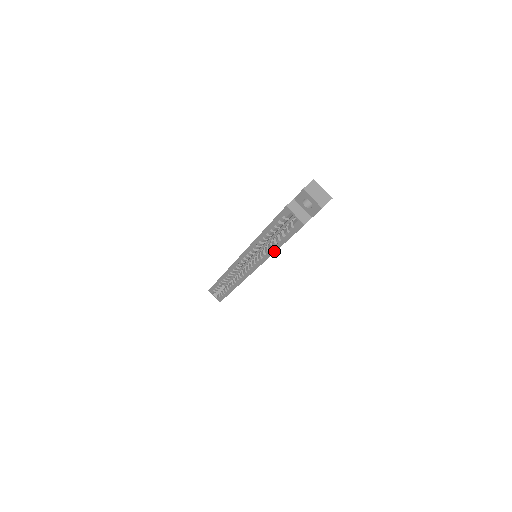
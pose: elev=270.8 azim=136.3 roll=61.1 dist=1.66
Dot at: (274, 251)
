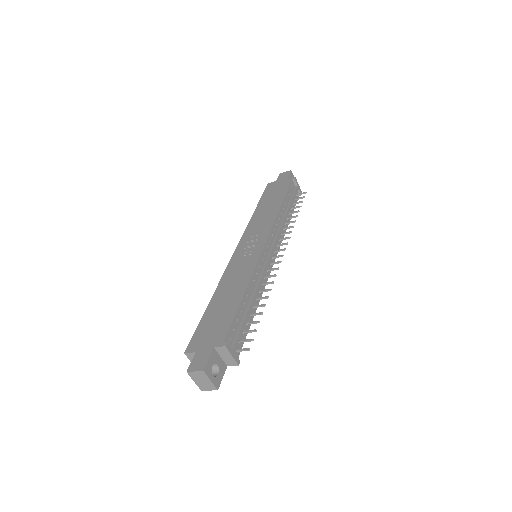
Dot at: occluded
